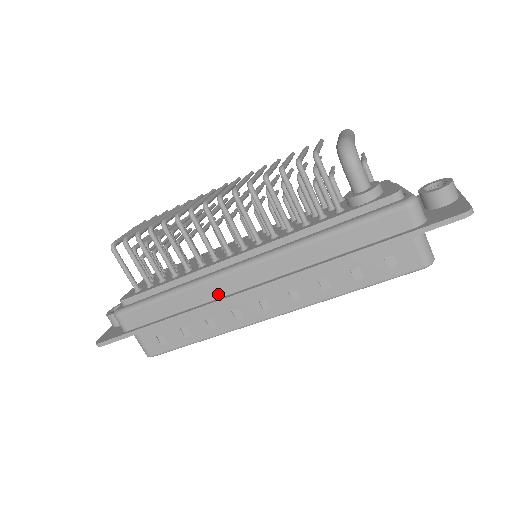
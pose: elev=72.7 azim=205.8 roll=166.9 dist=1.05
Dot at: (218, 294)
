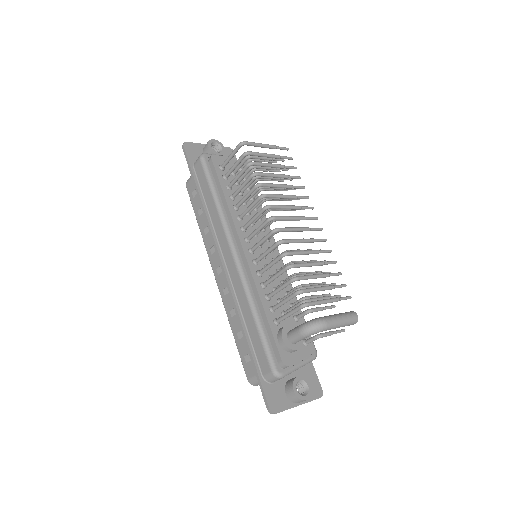
Dot at: (219, 236)
